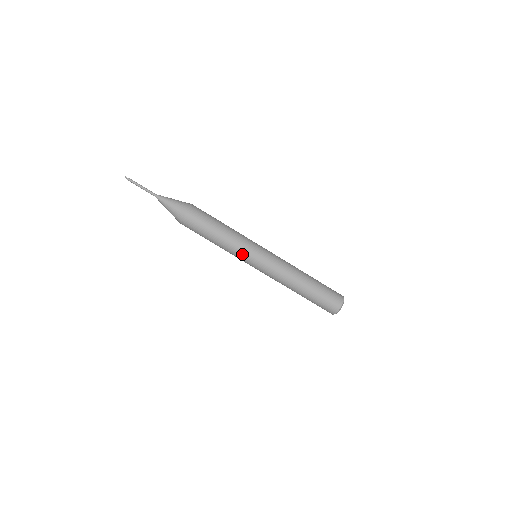
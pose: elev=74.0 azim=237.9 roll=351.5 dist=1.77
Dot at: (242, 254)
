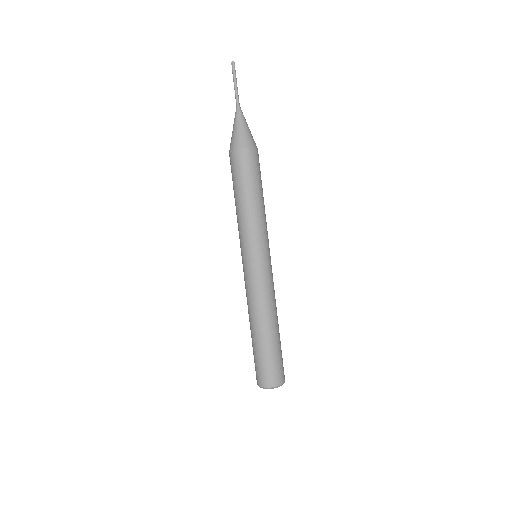
Dot at: (260, 237)
